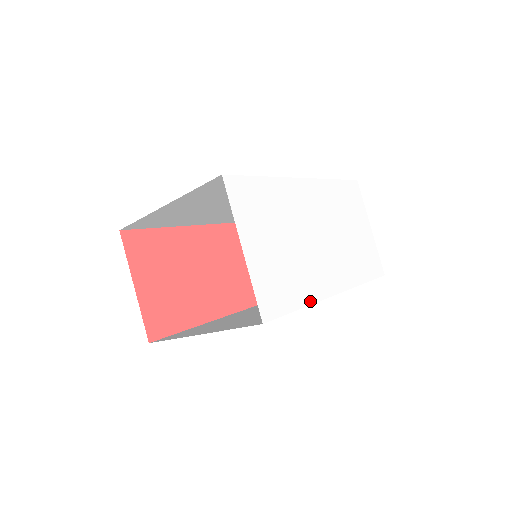
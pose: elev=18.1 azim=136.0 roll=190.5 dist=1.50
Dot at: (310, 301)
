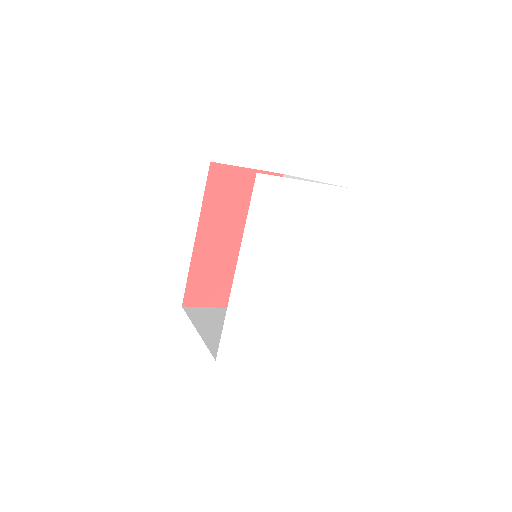
Dot at: (320, 308)
